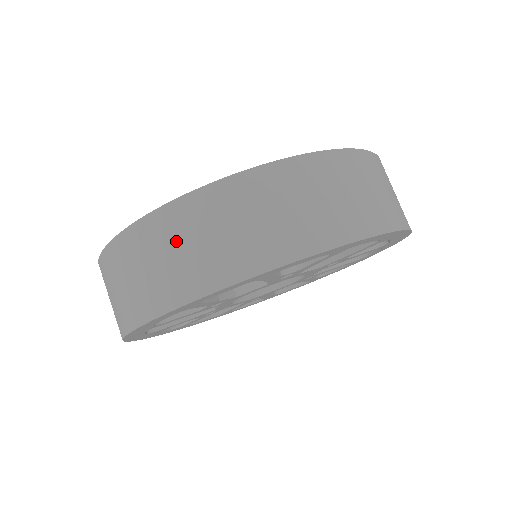
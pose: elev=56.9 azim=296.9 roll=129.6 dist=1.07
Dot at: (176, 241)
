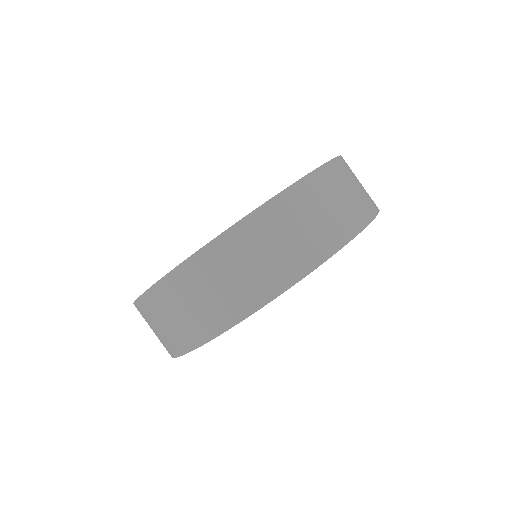
Dot at: (222, 273)
